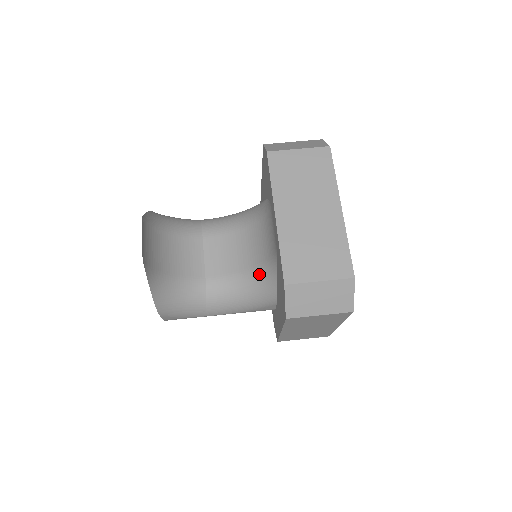
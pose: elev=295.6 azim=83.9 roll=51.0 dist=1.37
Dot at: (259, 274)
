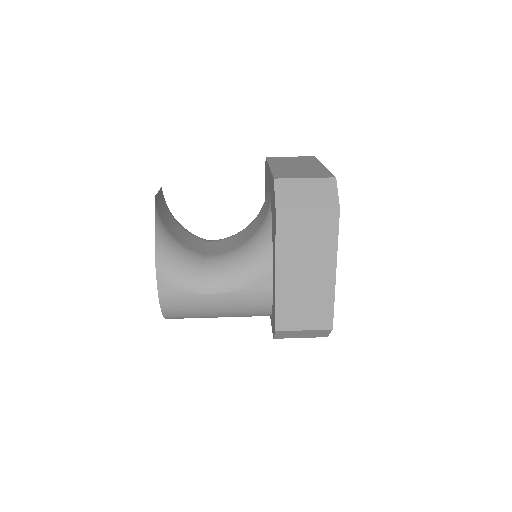
Dot at: (256, 236)
